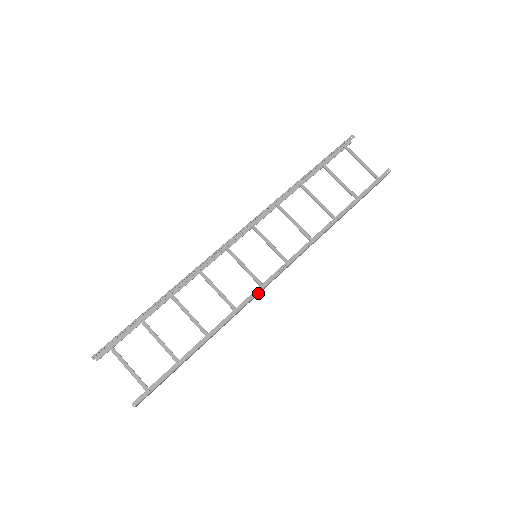
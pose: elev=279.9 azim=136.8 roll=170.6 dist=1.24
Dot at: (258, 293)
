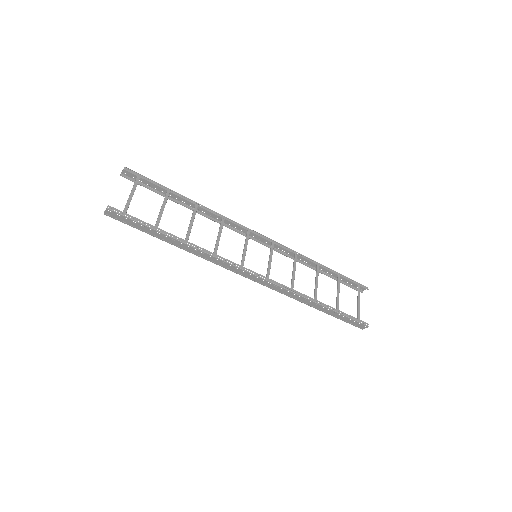
Dot at: (235, 267)
